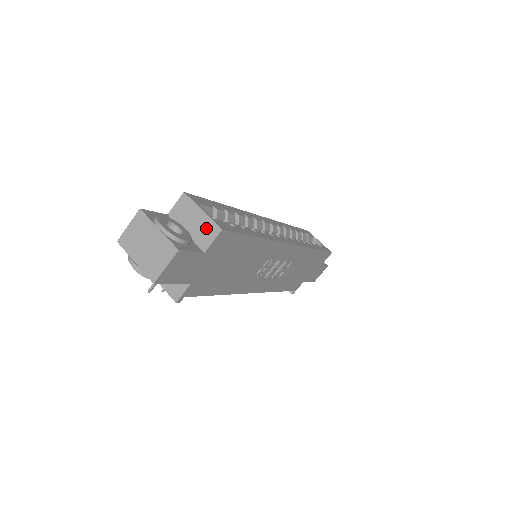
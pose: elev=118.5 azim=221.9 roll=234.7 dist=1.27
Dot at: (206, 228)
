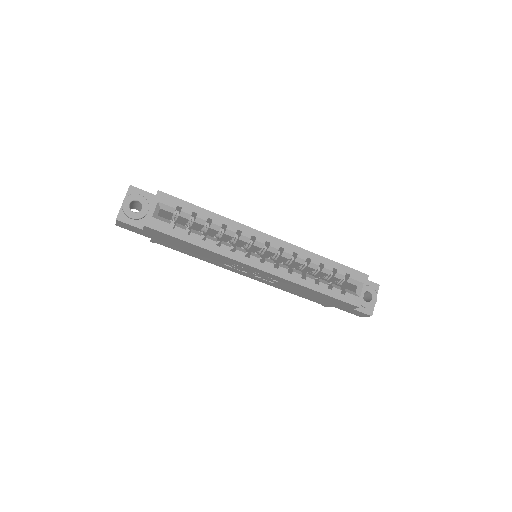
Dot at: occluded
